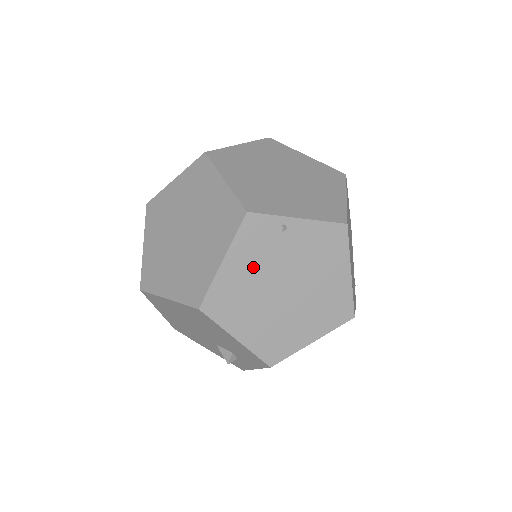
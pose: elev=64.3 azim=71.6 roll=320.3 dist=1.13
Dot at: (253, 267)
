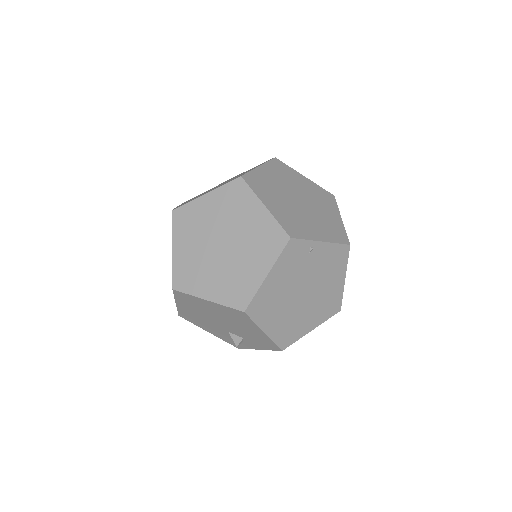
Dot at: (286, 278)
